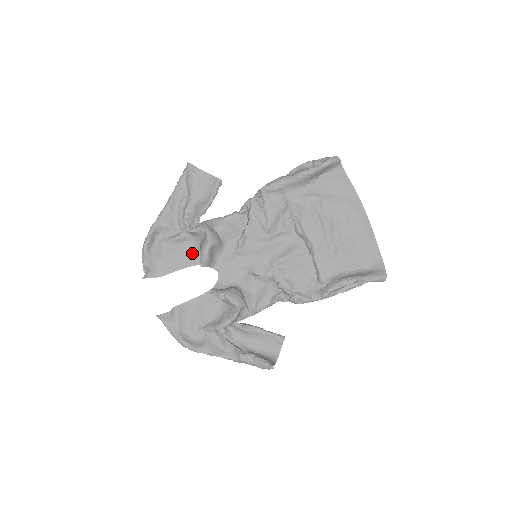
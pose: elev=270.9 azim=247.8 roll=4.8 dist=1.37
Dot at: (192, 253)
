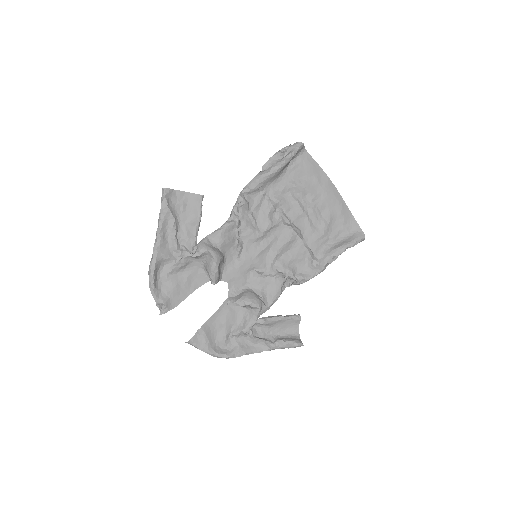
Dot at: (197, 274)
